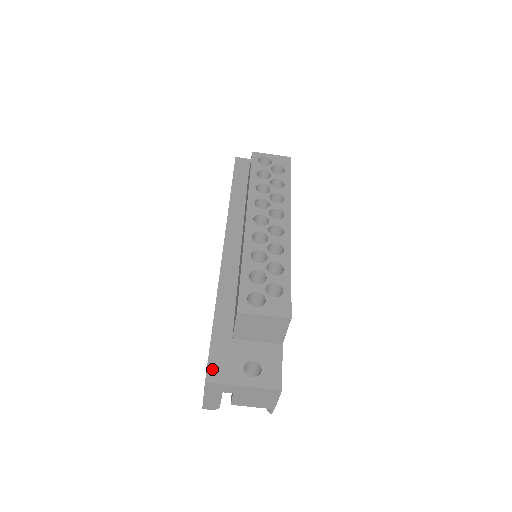
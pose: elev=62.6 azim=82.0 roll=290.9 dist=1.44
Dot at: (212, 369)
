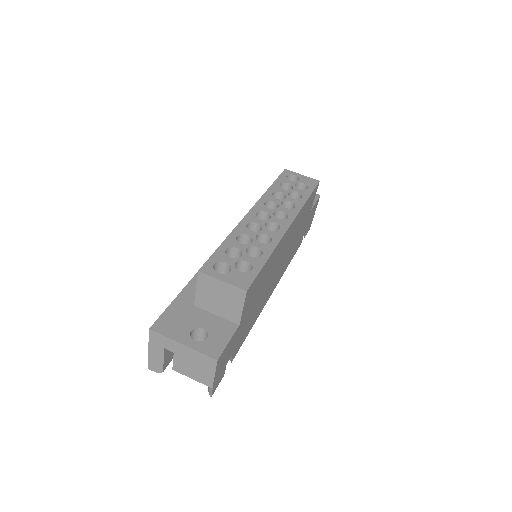
Dot at: (161, 321)
